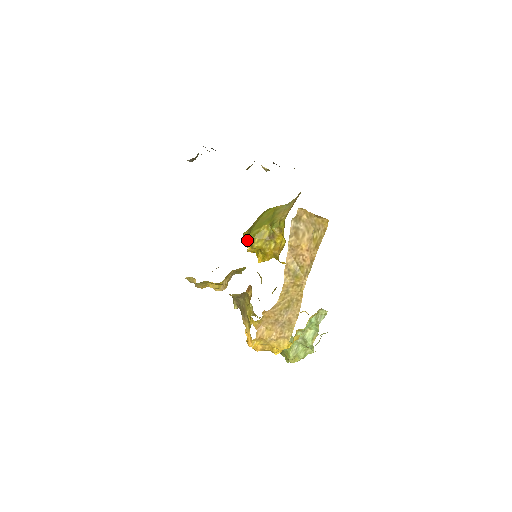
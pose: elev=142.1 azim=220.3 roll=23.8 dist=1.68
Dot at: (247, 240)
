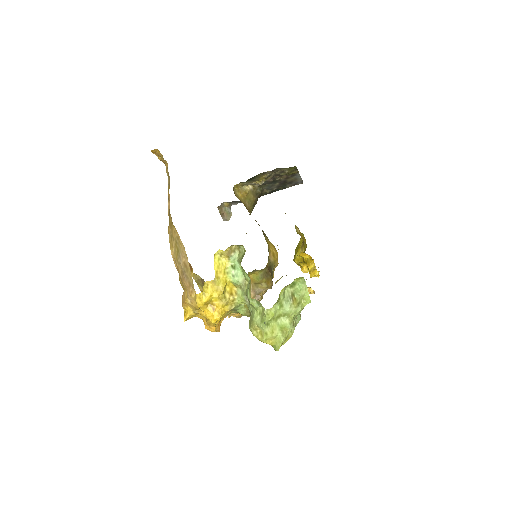
Dot at: occluded
